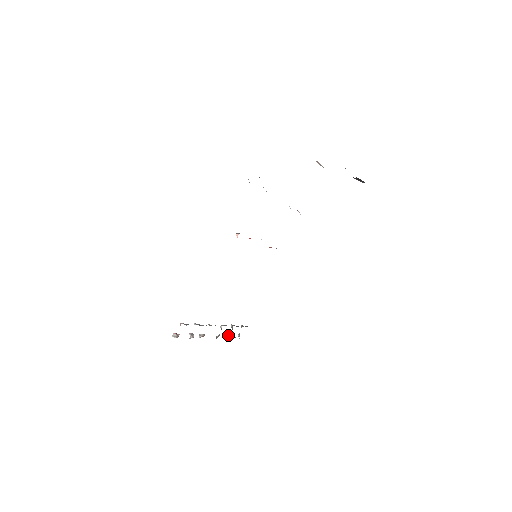
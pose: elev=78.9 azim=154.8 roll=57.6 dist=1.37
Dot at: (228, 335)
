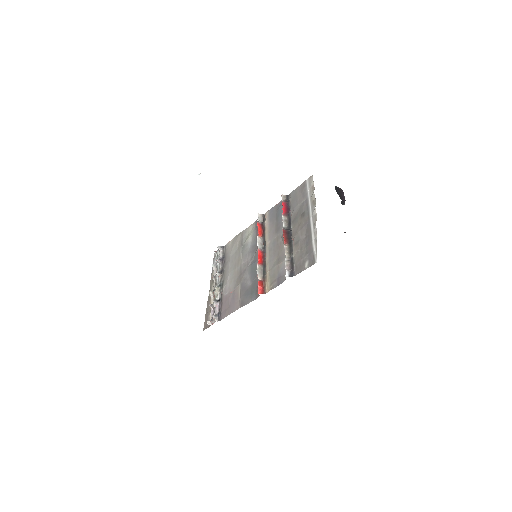
Dot at: (215, 266)
